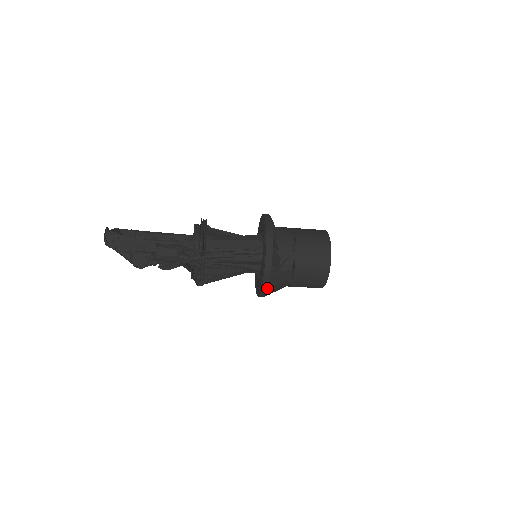
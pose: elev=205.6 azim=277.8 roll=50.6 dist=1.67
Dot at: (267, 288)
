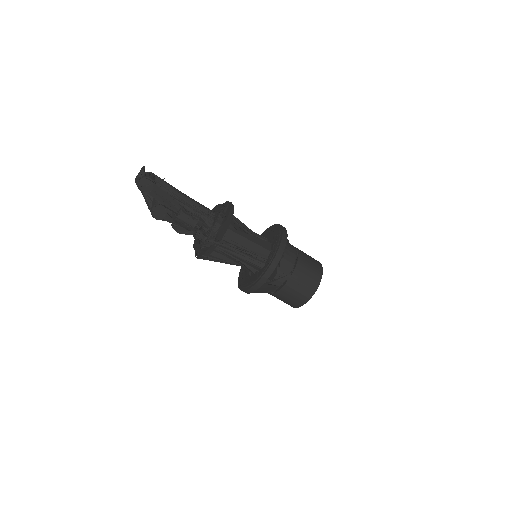
Dot at: (253, 291)
